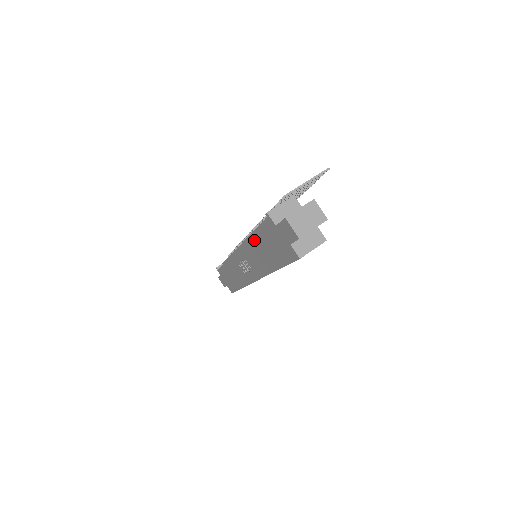
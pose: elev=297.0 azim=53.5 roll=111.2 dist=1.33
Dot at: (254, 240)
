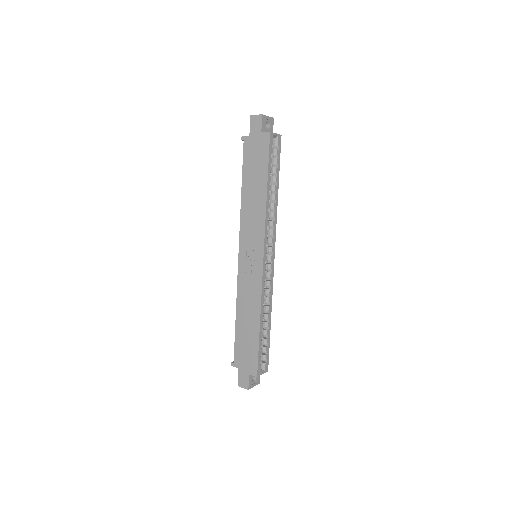
Dot at: (244, 191)
